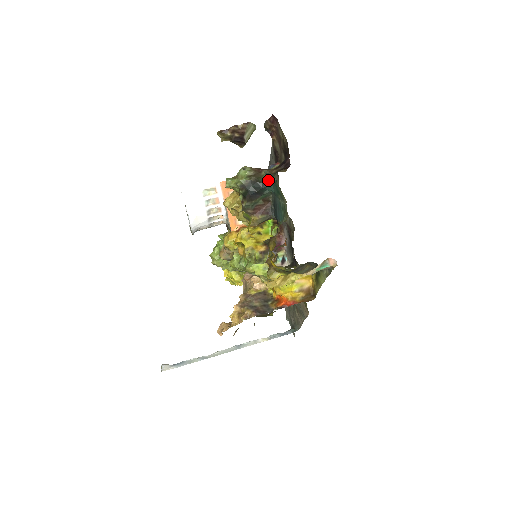
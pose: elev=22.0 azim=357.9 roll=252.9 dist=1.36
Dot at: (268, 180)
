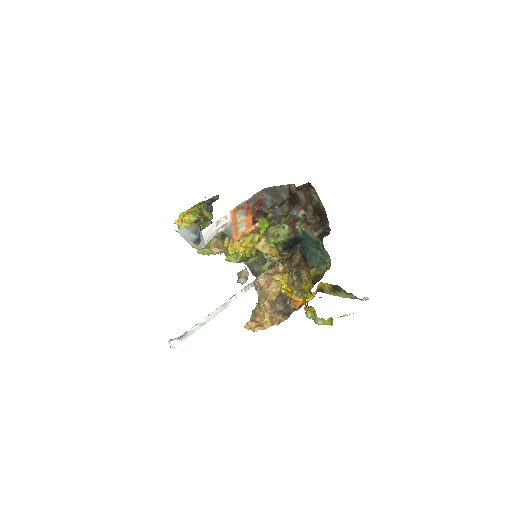
Dot at: (306, 236)
